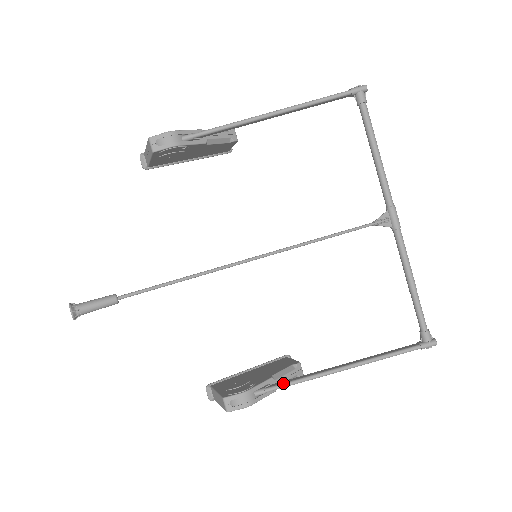
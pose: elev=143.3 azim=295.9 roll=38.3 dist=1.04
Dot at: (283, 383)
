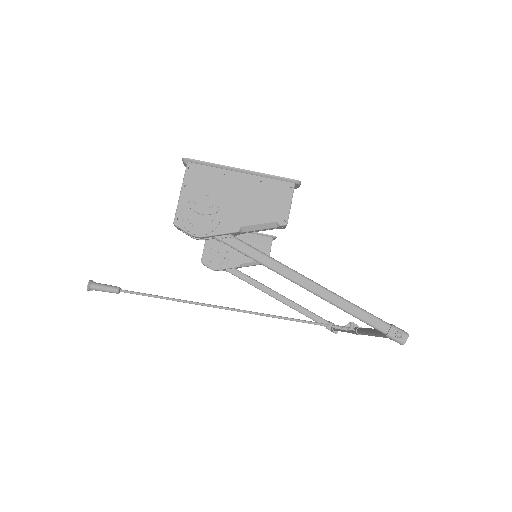
Dot at: (241, 278)
